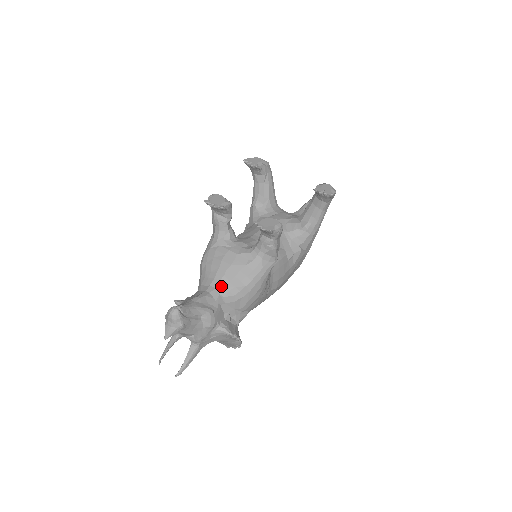
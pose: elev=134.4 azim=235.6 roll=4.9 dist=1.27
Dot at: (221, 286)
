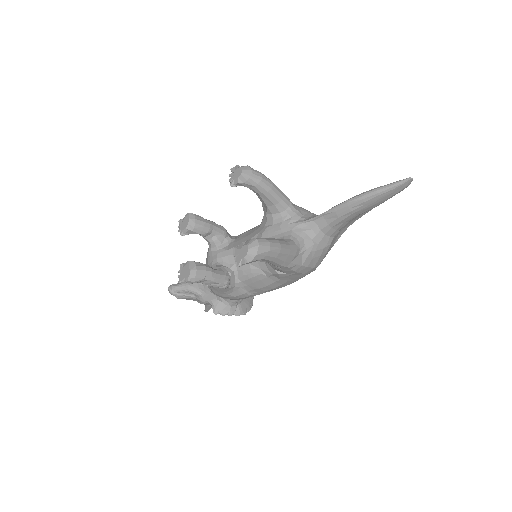
Dot at: occluded
